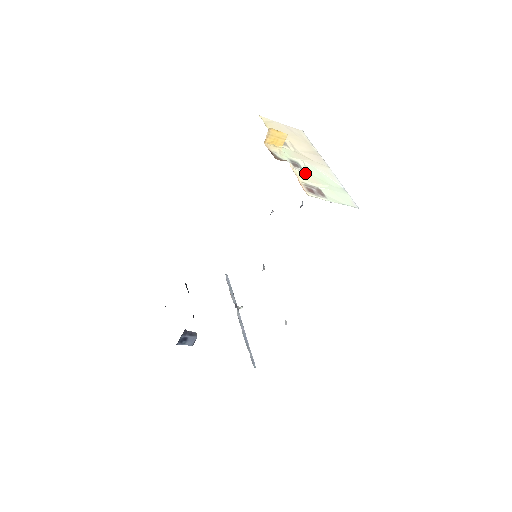
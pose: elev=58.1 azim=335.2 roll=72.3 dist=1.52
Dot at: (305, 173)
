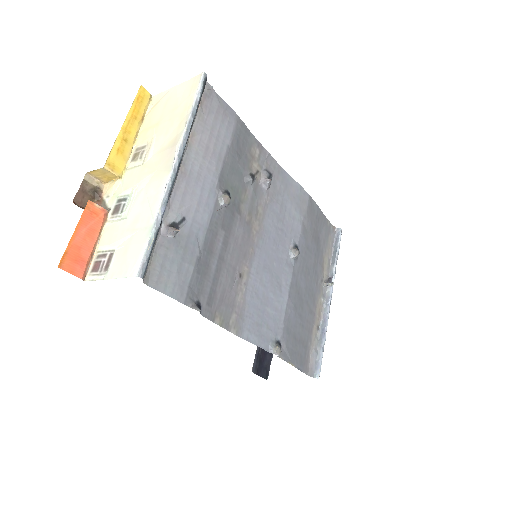
Dot at: (117, 223)
